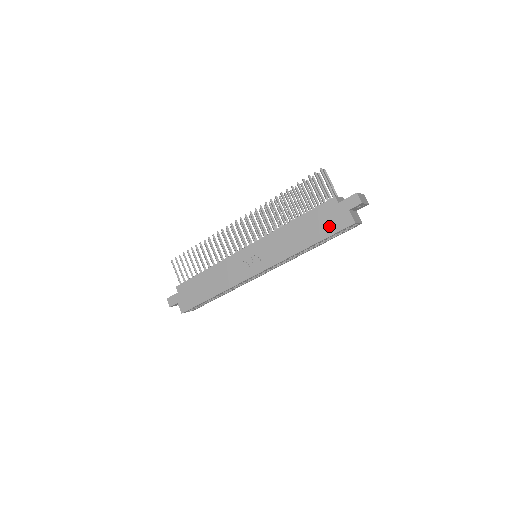
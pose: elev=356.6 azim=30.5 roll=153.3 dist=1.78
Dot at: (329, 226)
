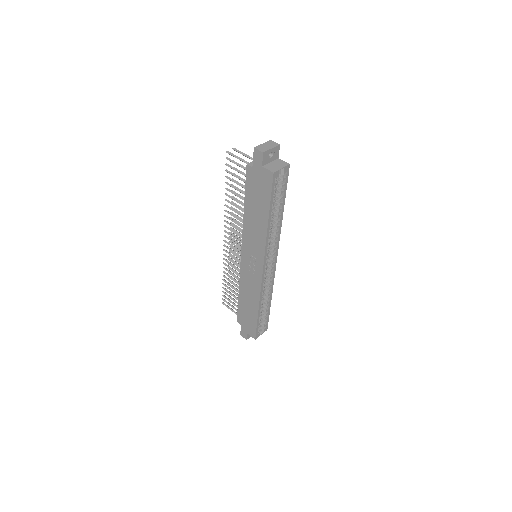
Dot at: (263, 192)
